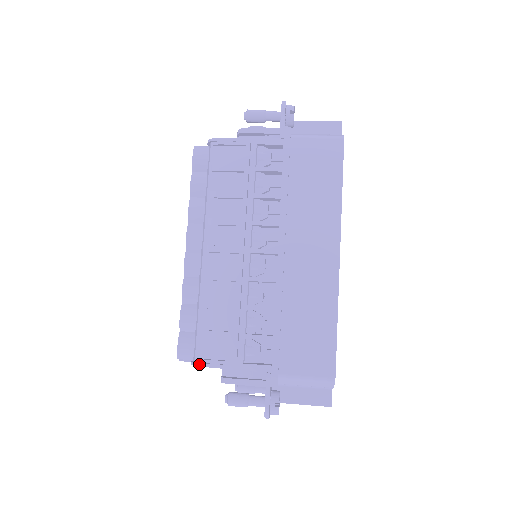
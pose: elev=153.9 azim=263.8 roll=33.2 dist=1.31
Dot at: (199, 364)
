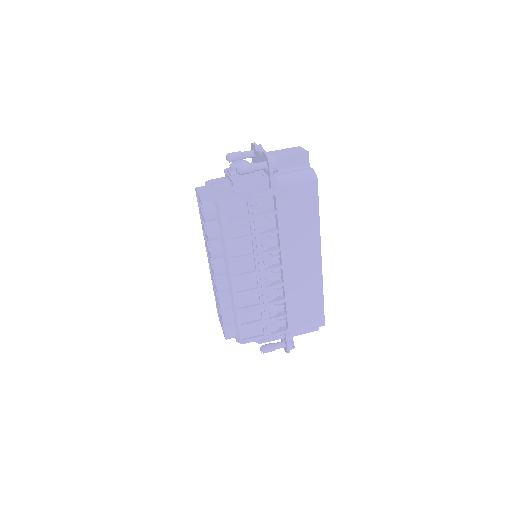
Dot at: (244, 343)
